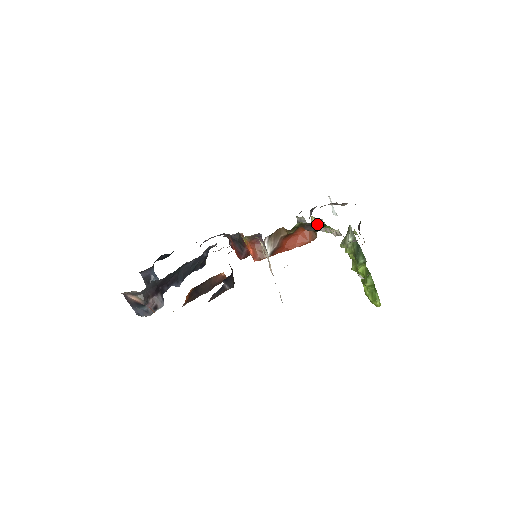
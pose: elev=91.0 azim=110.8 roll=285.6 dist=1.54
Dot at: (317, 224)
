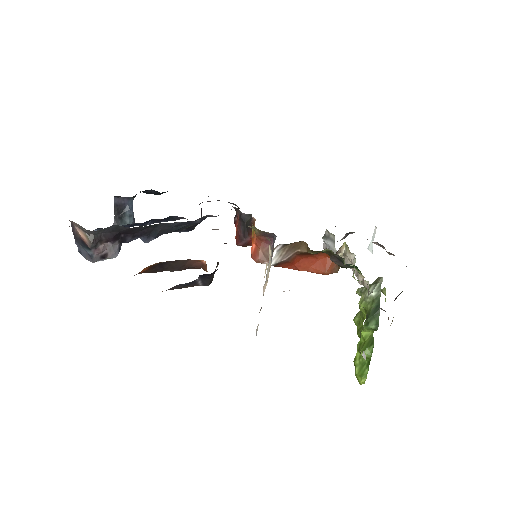
Dot at: (346, 255)
